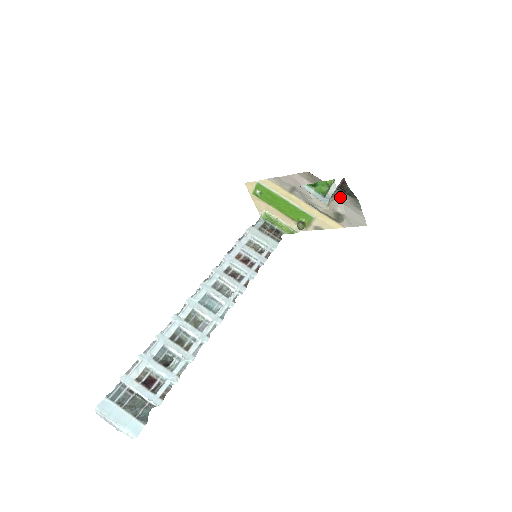
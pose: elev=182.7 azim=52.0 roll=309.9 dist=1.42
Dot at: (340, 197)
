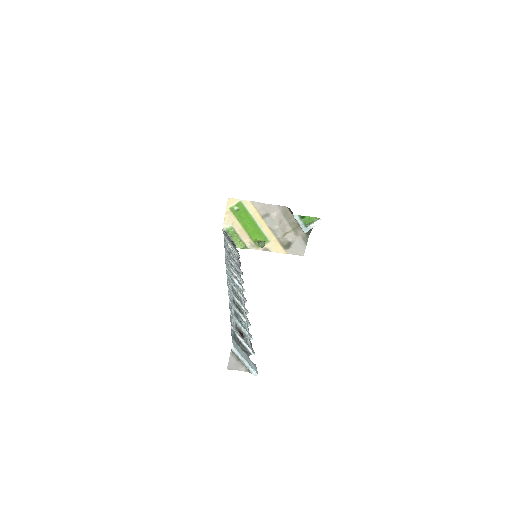
Dot at: (297, 231)
